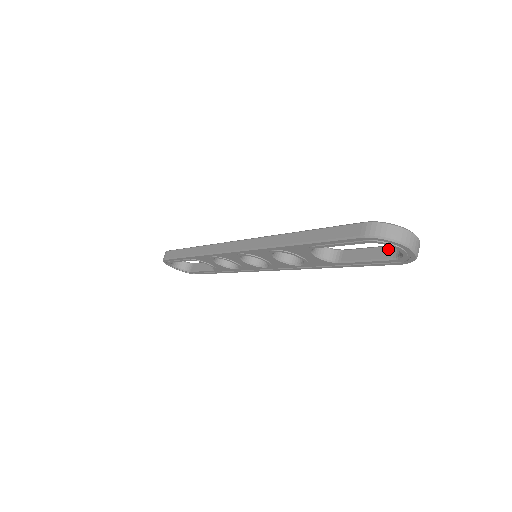
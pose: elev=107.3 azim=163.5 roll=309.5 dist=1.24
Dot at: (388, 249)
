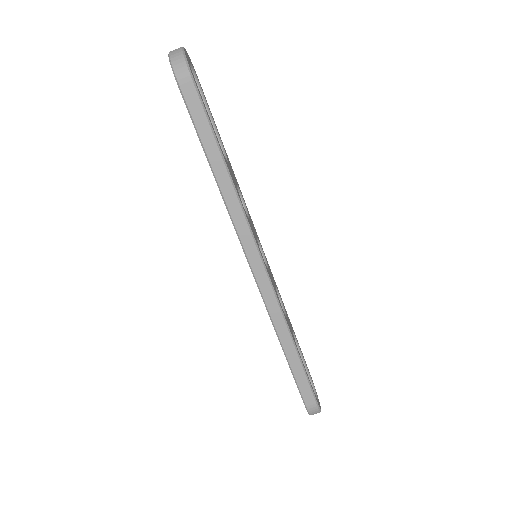
Dot at: occluded
